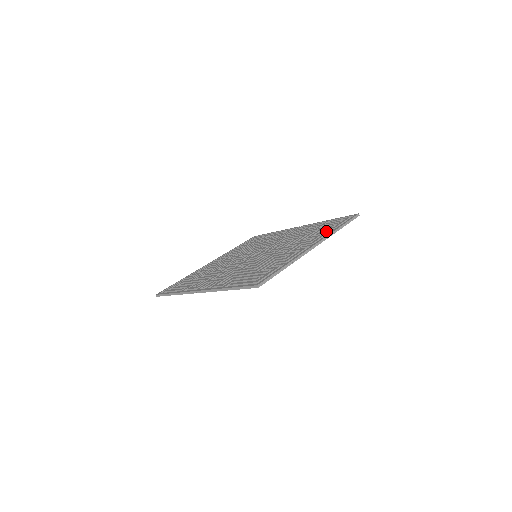
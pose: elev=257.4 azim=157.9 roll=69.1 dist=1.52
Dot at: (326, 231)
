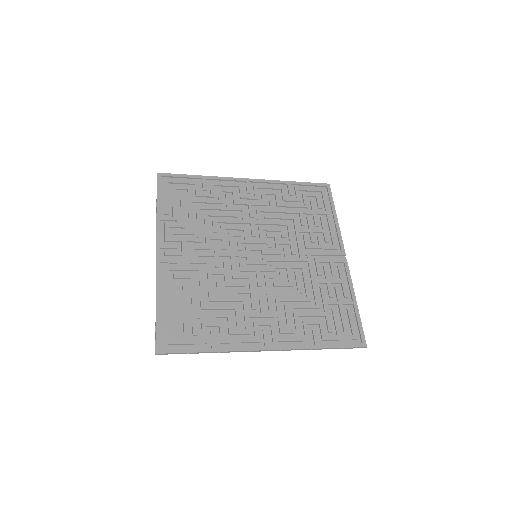
Dot at: (313, 332)
